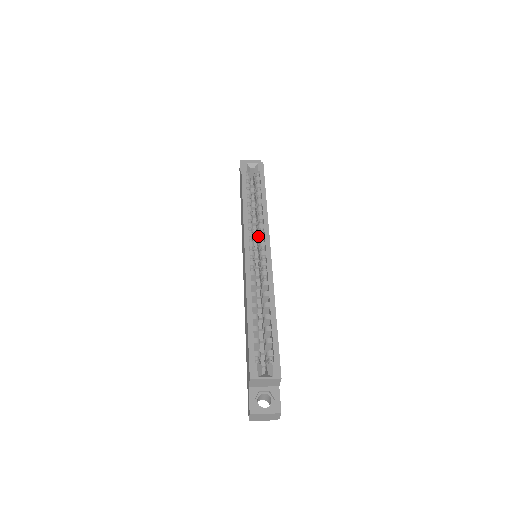
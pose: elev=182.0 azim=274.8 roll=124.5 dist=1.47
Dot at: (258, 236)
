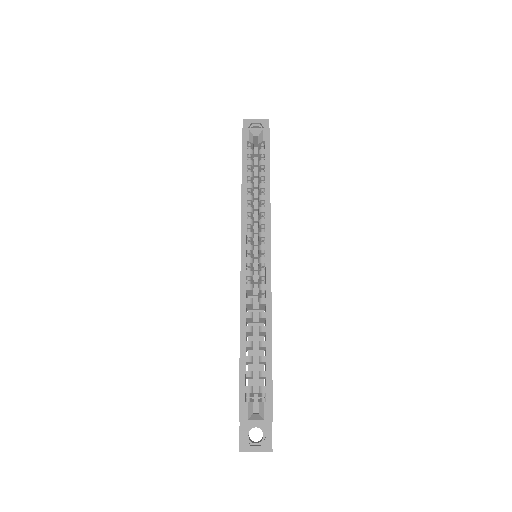
Dot at: occluded
